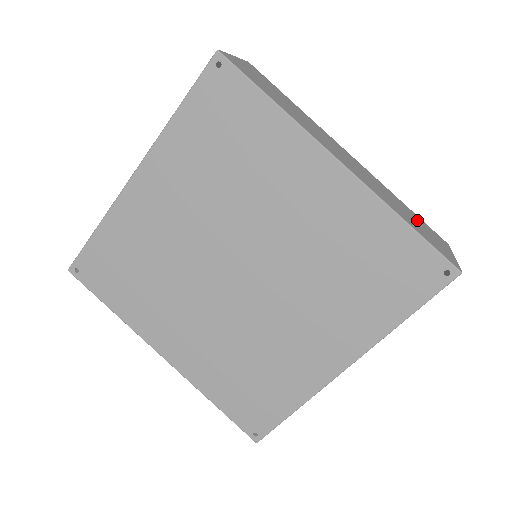
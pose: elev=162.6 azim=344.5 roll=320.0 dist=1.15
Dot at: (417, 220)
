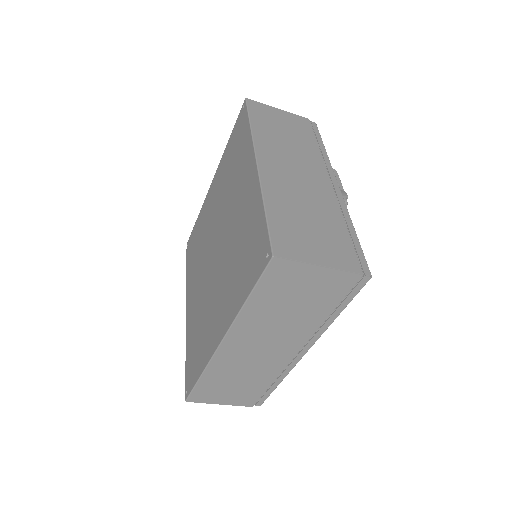
Dot at: occluded
